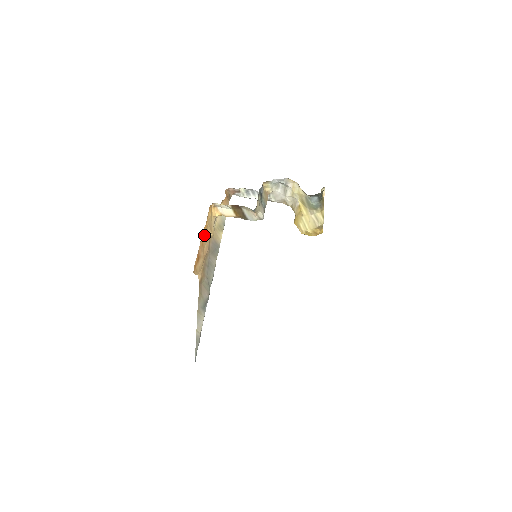
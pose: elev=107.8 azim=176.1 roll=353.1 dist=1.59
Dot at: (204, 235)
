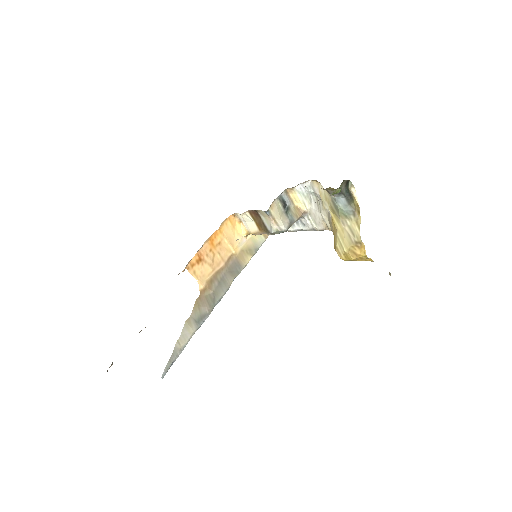
Dot at: (217, 242)
